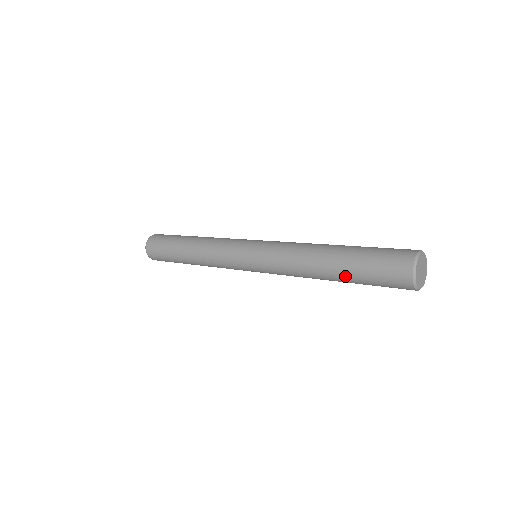
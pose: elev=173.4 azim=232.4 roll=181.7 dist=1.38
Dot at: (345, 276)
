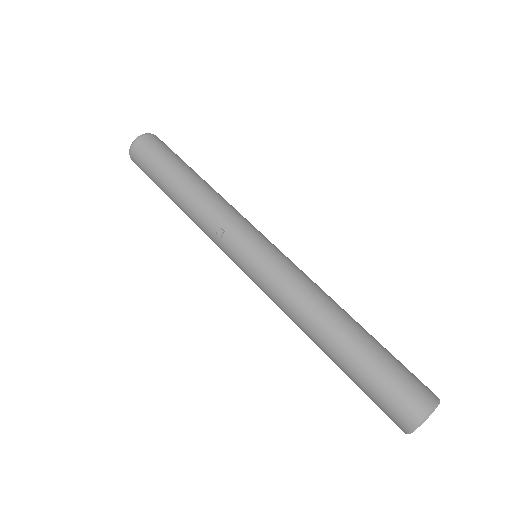
Dot at: occluded
